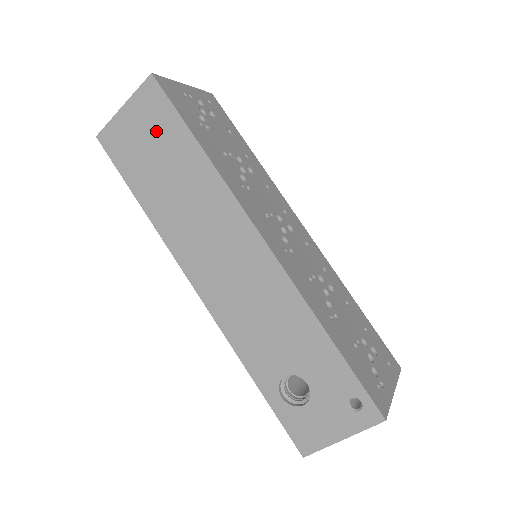
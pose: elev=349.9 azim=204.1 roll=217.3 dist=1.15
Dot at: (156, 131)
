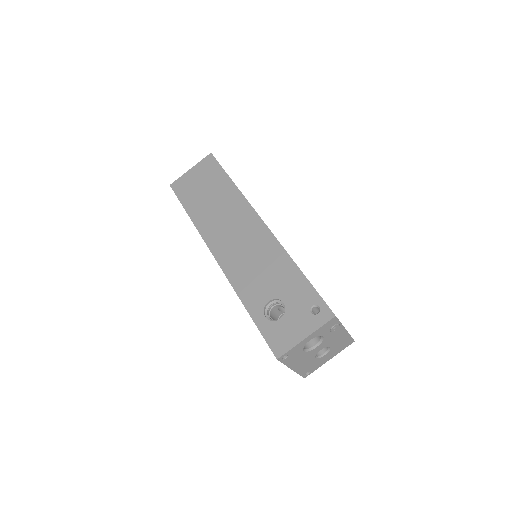
Dot at: (208, 178)
